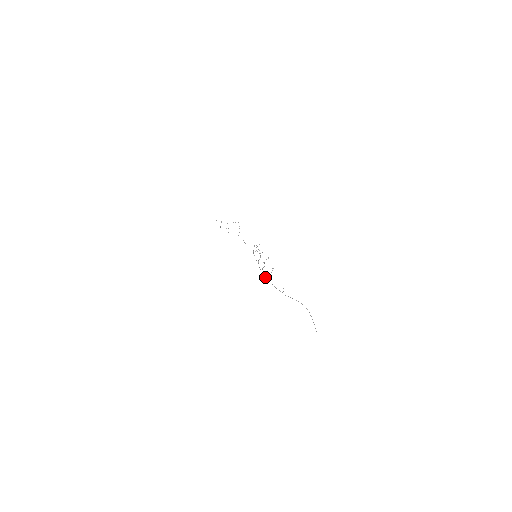
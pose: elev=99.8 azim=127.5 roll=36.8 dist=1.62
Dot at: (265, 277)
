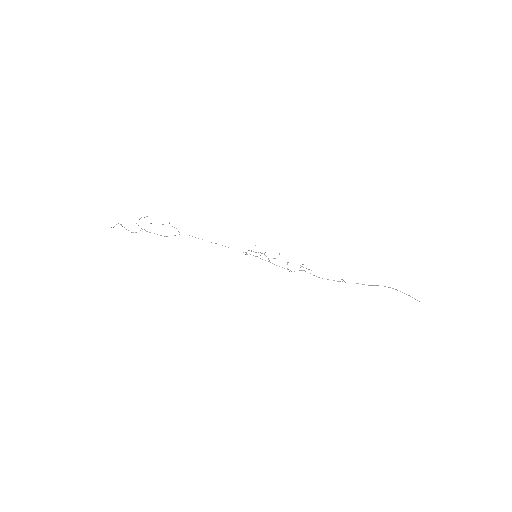
Dot at: occluded
